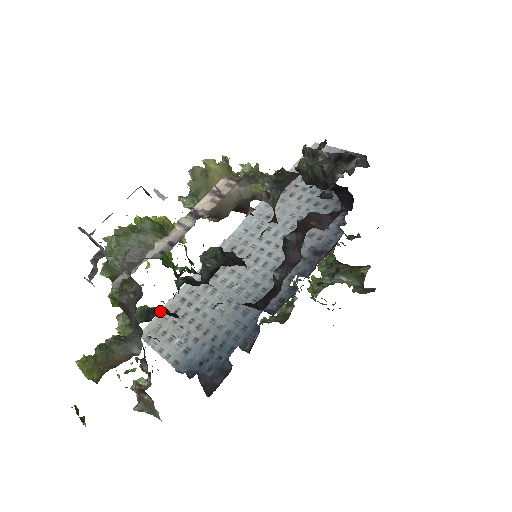
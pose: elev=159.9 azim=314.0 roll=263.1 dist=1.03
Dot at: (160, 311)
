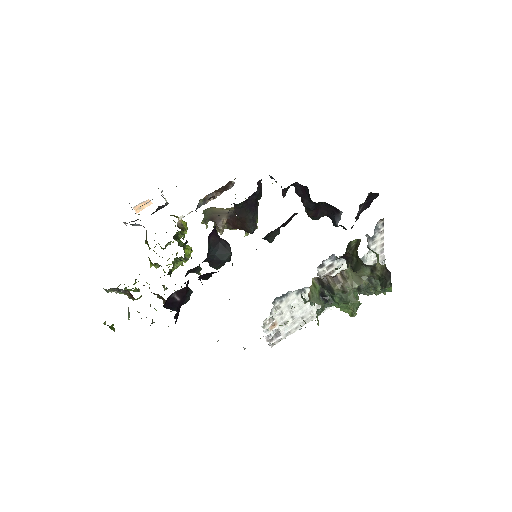
Dot at: occluded
